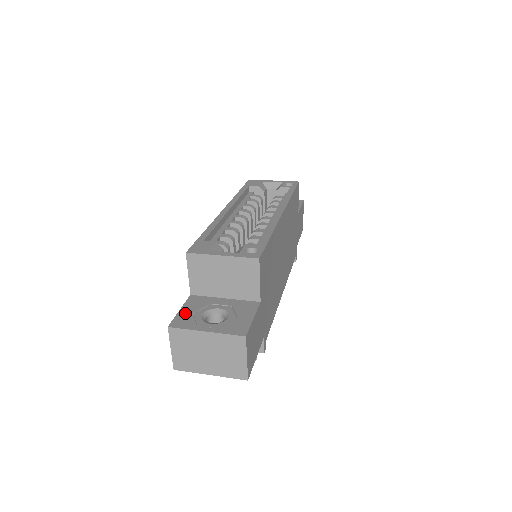
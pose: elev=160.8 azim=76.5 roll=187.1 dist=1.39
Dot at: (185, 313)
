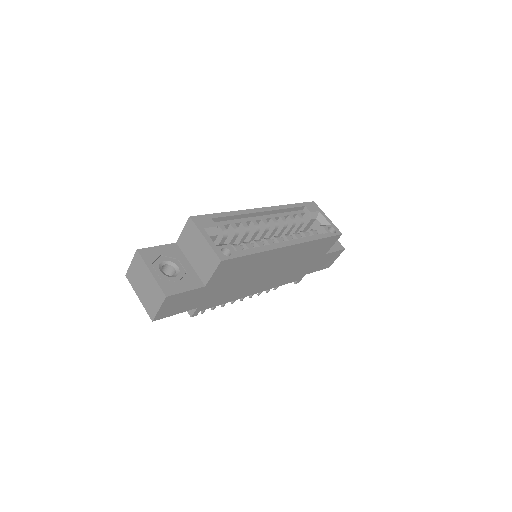
Dot at: (157, 251)
